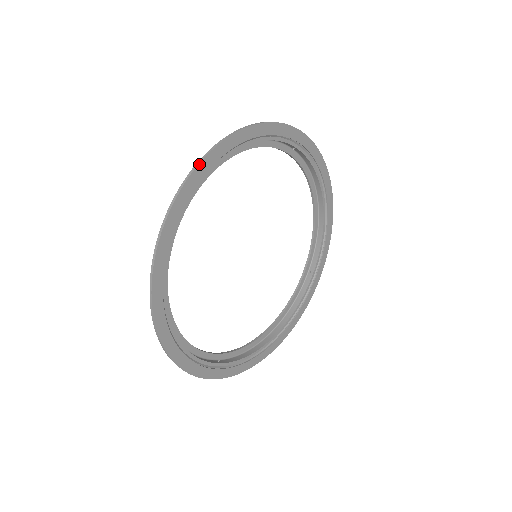
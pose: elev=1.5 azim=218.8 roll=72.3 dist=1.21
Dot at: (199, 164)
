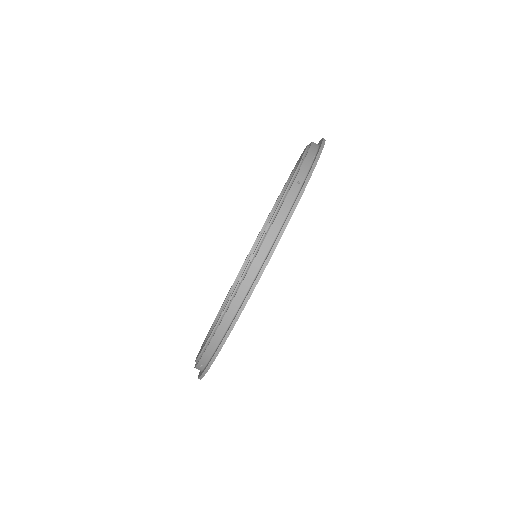
Dot at: (323, 147)
